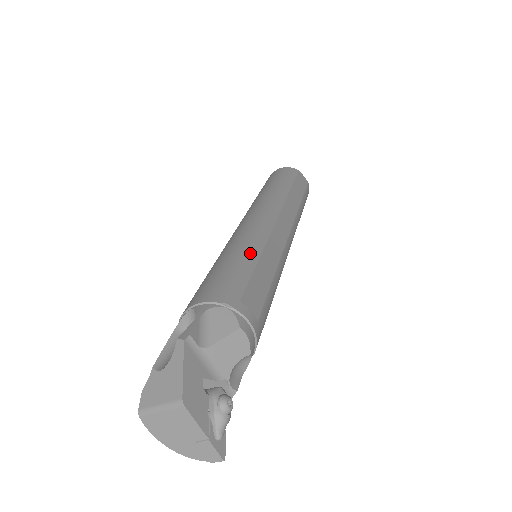
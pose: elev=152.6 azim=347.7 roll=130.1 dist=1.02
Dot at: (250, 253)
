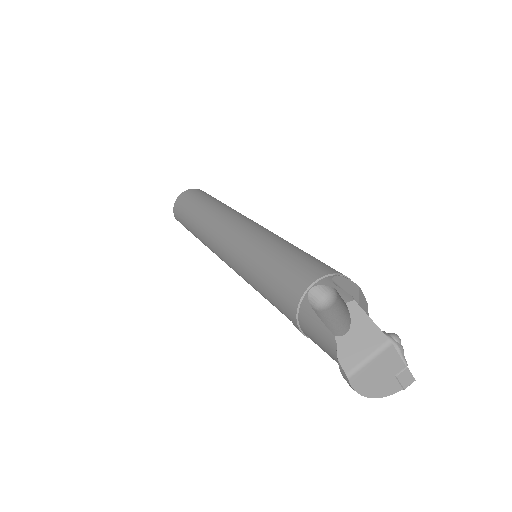
Dot at: (286, 243)
